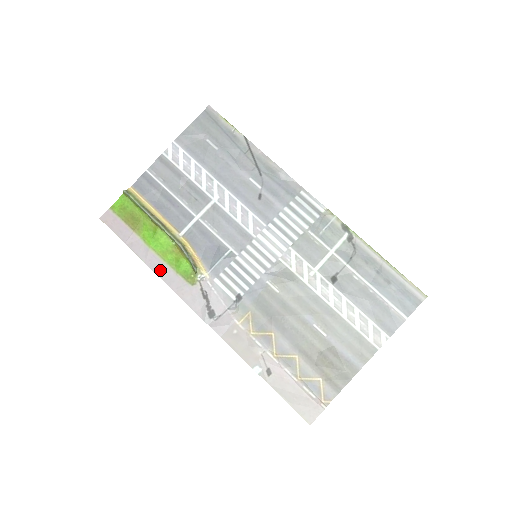
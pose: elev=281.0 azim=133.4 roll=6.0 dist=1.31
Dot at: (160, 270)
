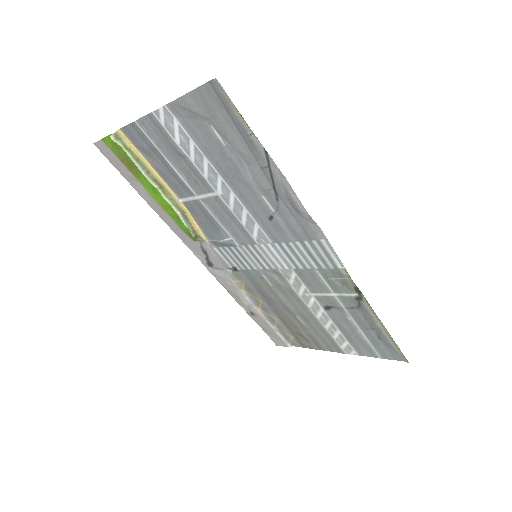
Dot at: (162, 216)
